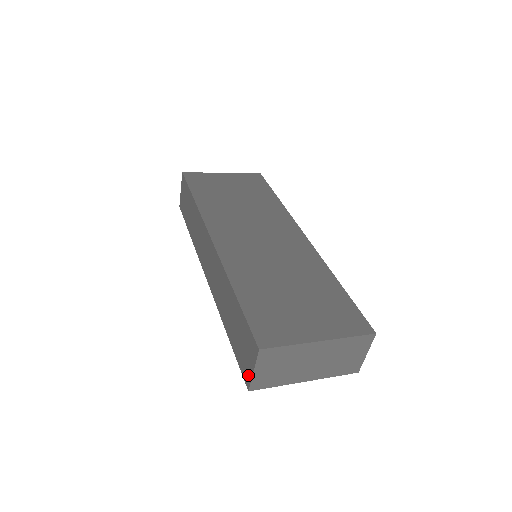
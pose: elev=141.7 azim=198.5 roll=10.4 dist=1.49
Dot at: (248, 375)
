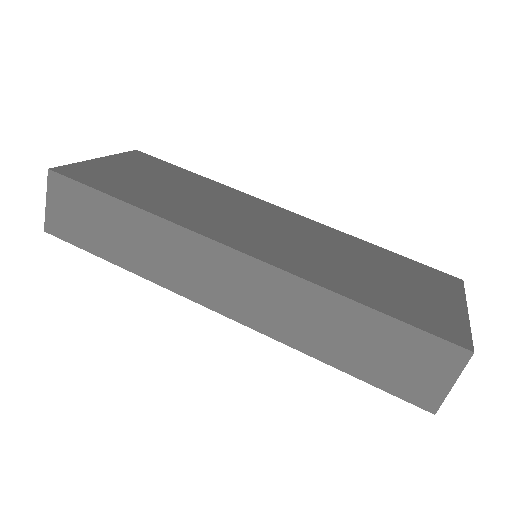
Dot at: (433, 395)
